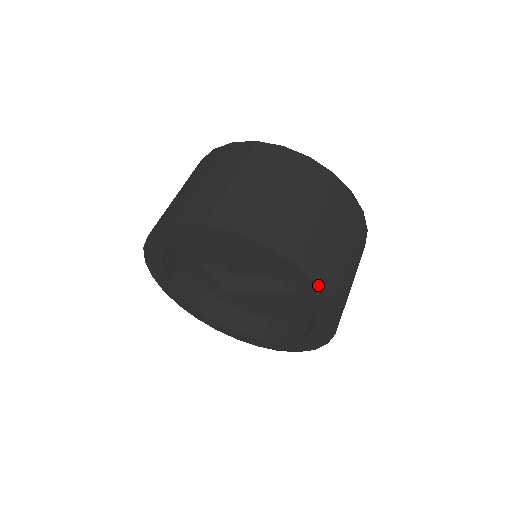
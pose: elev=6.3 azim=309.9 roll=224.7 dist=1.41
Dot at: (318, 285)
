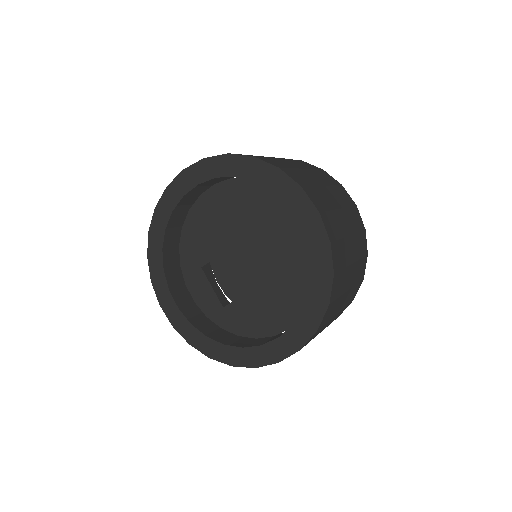
Dot at: (304, 190)
